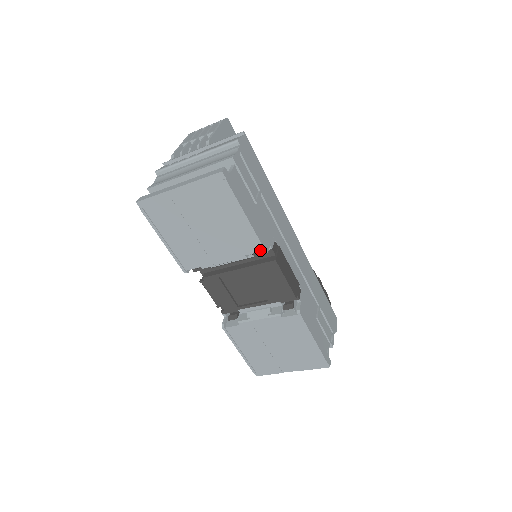
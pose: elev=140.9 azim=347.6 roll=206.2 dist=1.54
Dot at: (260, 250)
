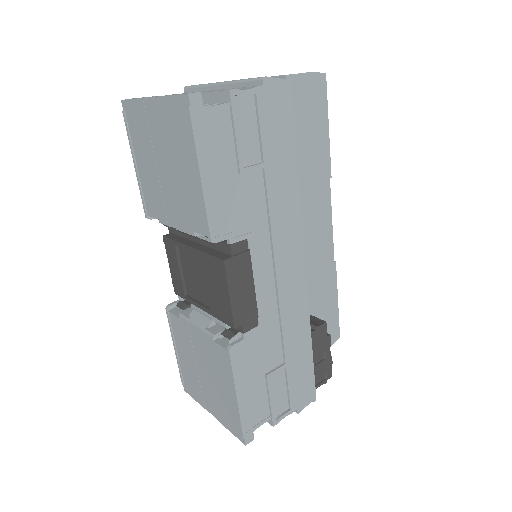
Dot at: (207, 234)
